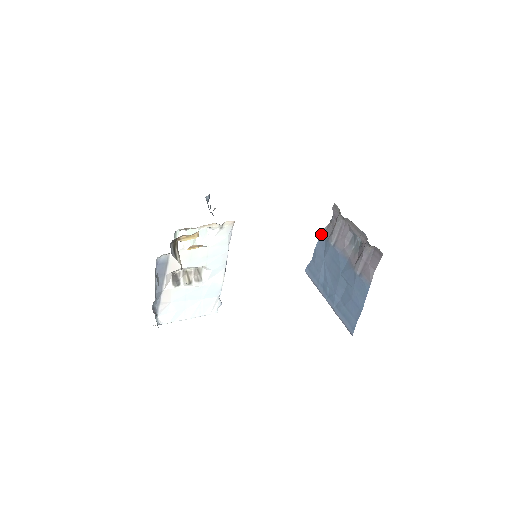
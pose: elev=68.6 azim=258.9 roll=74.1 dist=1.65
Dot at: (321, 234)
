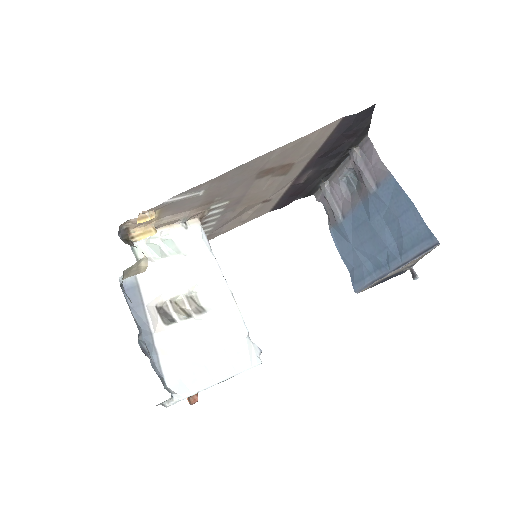
Dot at: (331, 234)
